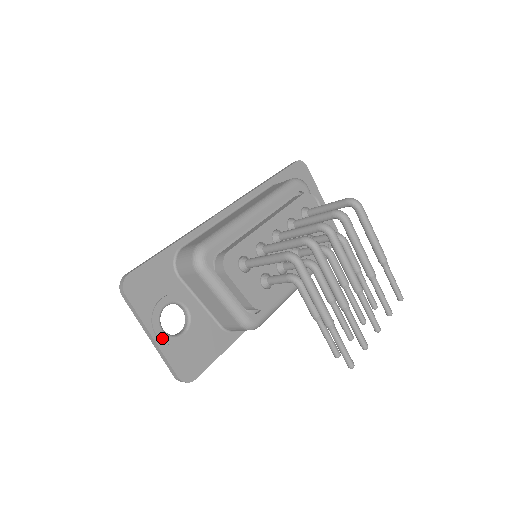
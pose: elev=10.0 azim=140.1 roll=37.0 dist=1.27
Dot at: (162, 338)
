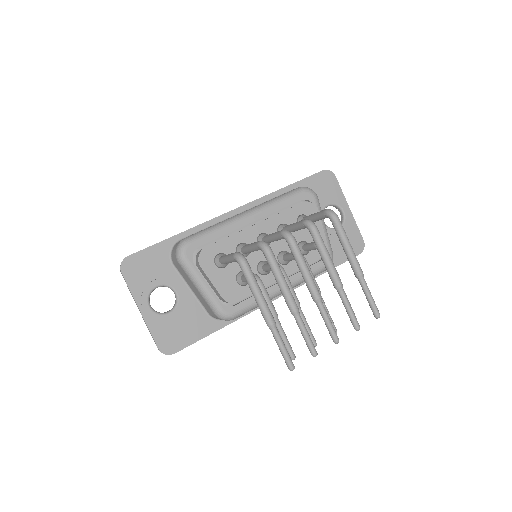
Dot at: (148, 313)
